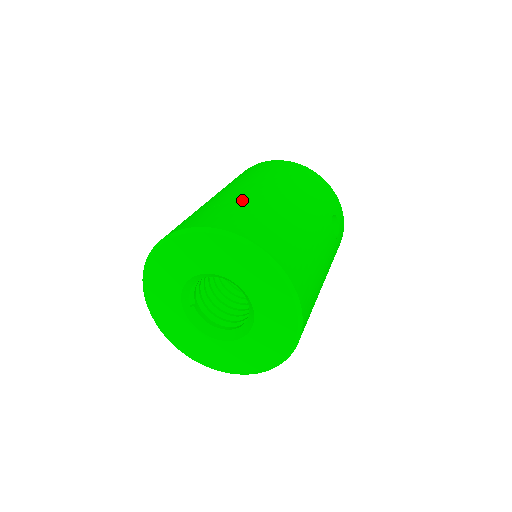
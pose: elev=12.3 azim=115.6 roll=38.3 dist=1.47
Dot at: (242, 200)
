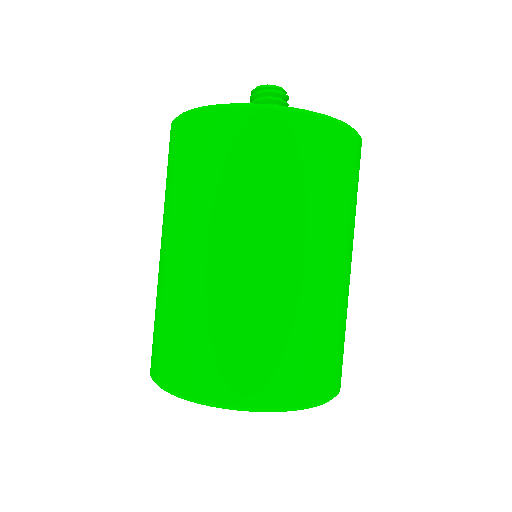
Dot at: (274, 314)
